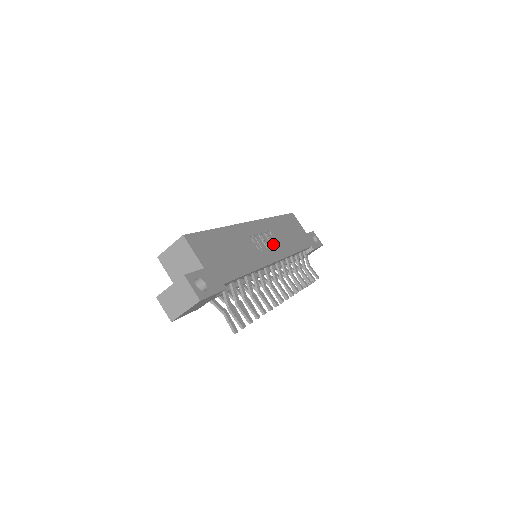
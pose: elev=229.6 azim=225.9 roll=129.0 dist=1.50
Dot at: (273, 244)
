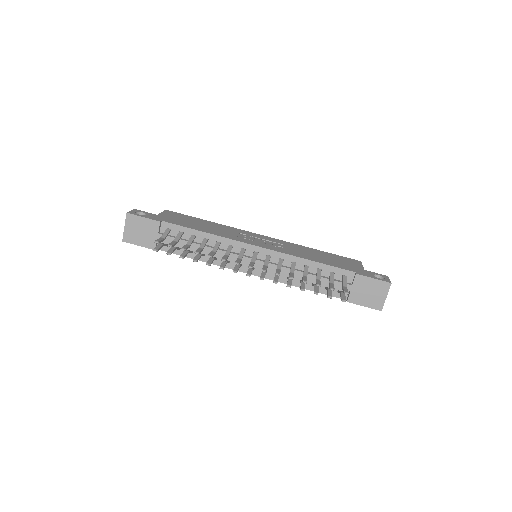
Dot at: (274, 246)
